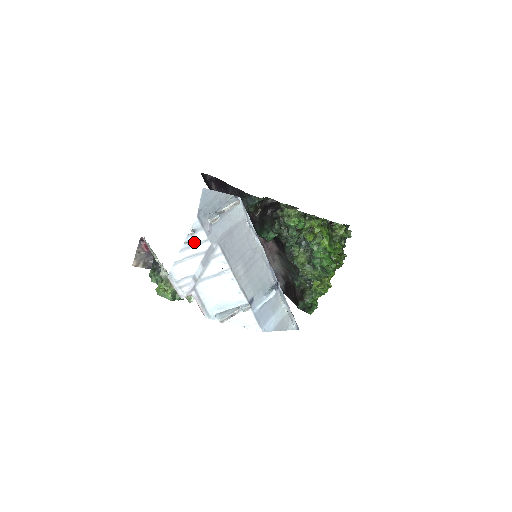
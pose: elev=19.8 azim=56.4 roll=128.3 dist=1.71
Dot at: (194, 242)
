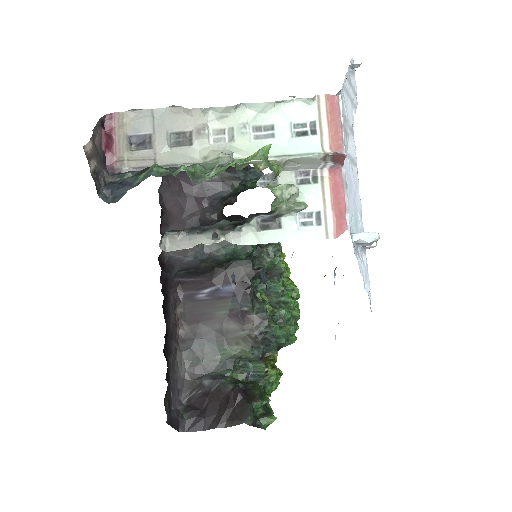
Dot at: (351, 82)
